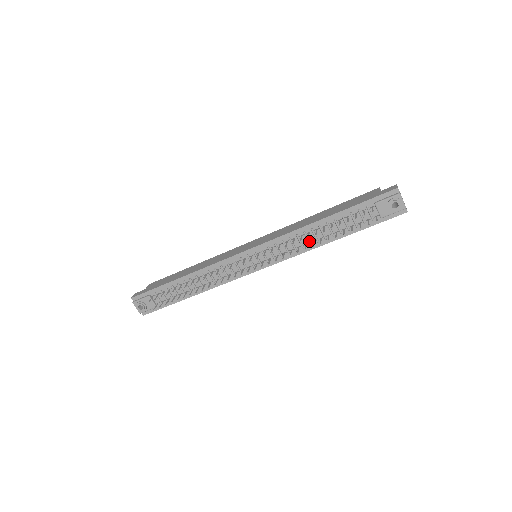
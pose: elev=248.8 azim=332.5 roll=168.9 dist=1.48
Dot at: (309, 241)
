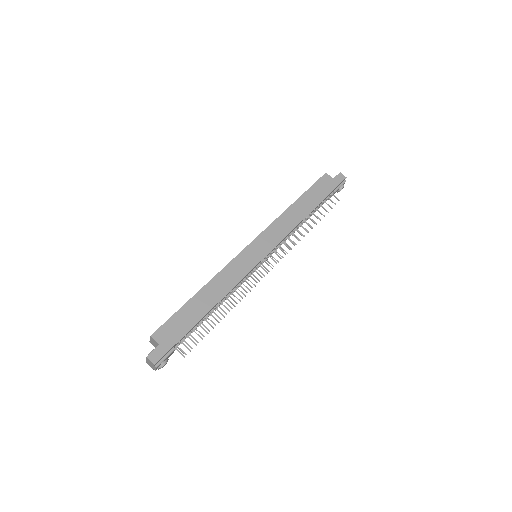
Dot at: occluded
